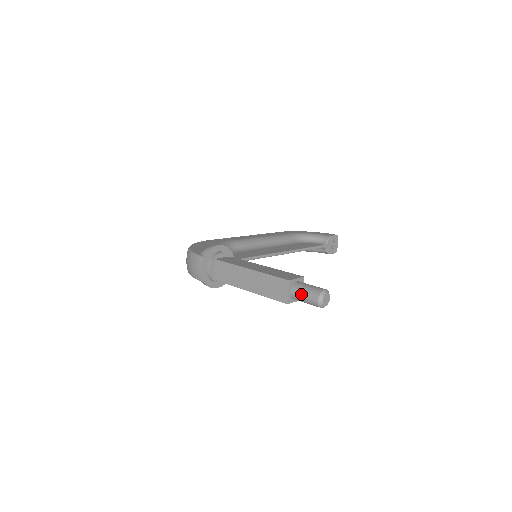
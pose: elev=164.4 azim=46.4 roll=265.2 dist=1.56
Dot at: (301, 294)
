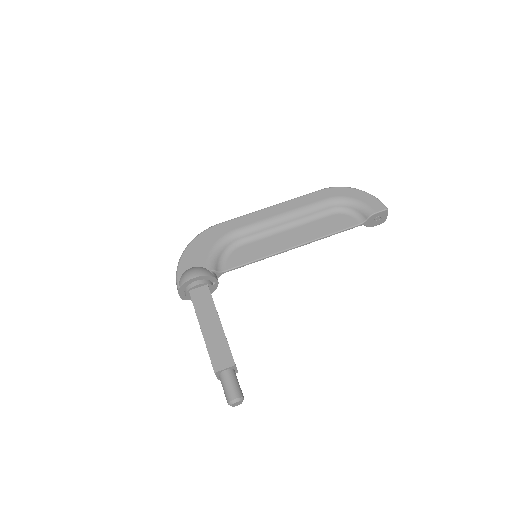
Dot at: occluded
